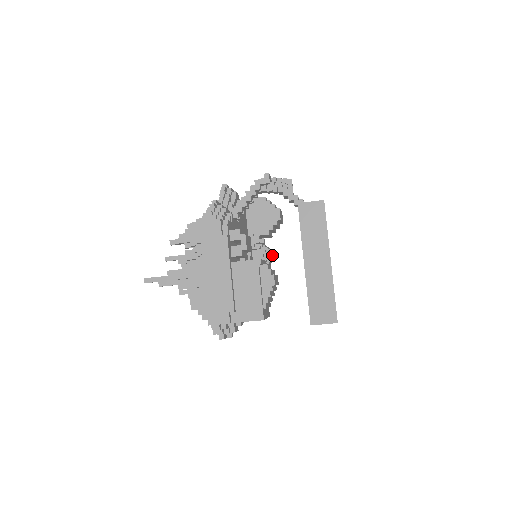
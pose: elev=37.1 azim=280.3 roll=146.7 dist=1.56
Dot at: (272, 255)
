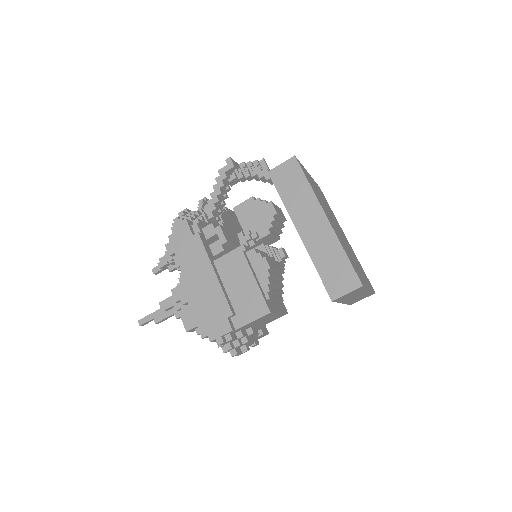
Dot at: (280, 253)
